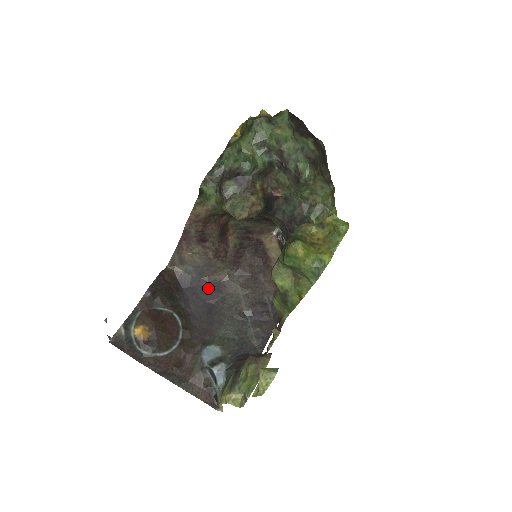
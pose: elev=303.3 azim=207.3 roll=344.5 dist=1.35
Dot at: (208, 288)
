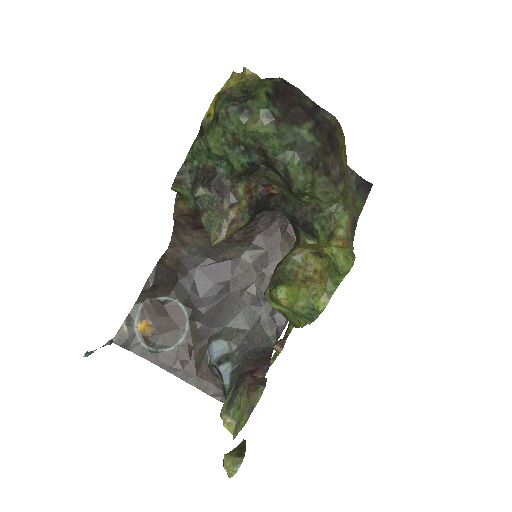
Dot at: (217, 268)
